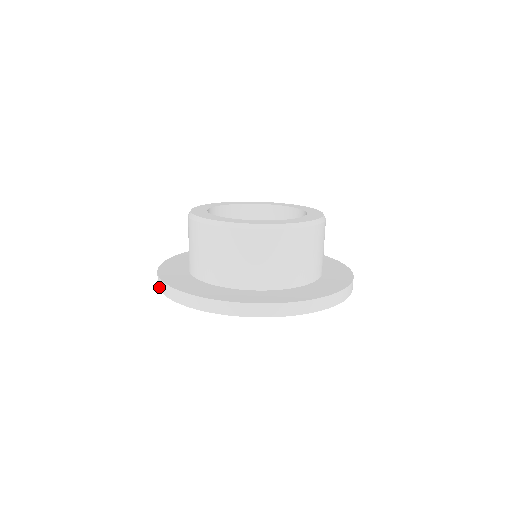
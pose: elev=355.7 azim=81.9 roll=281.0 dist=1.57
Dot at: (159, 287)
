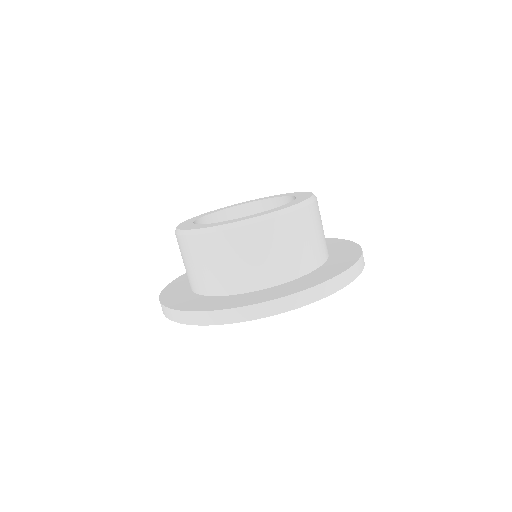
Dot at: (198, 323)
